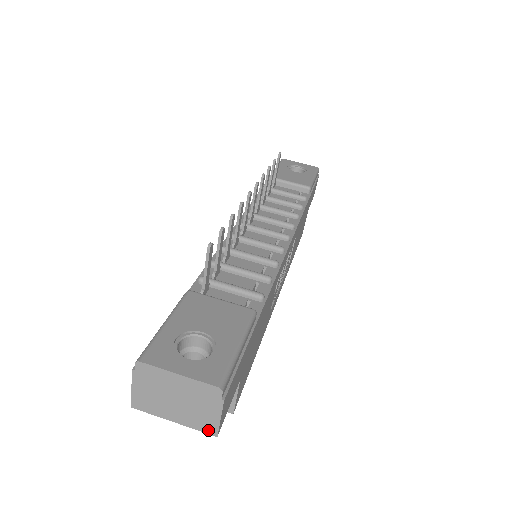
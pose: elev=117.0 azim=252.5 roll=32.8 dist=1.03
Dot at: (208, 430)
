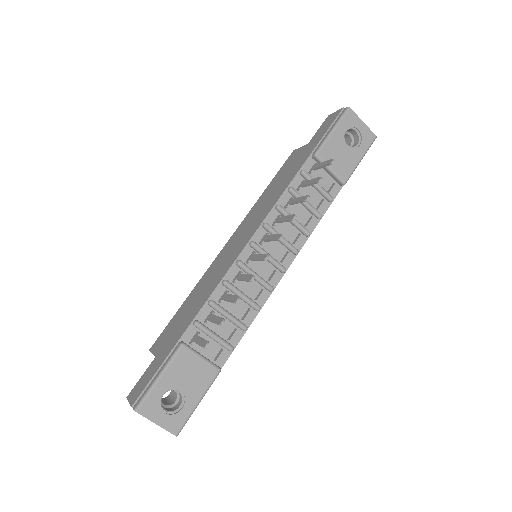
Dot at: occluded
